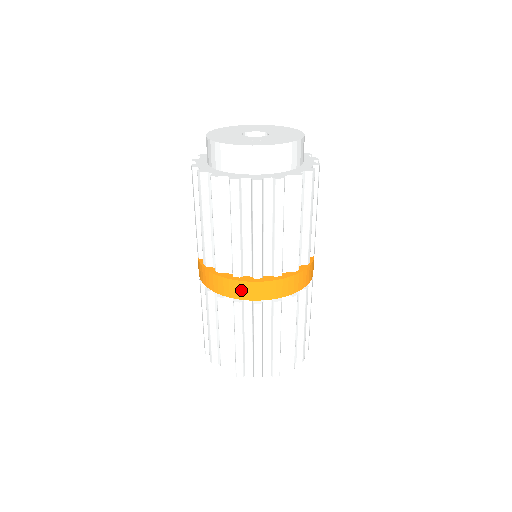
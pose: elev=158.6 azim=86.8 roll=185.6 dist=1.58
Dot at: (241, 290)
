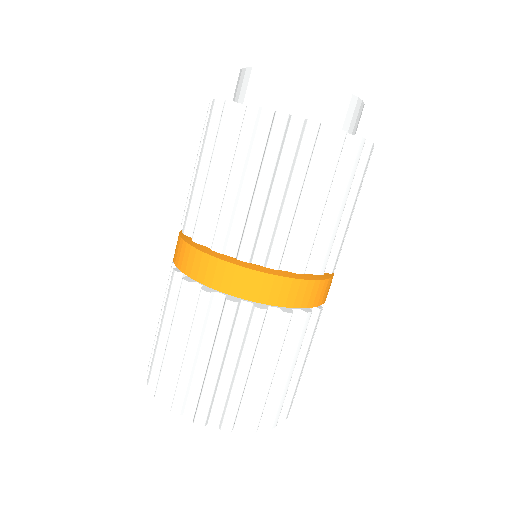
Dot at: (180, 253)
